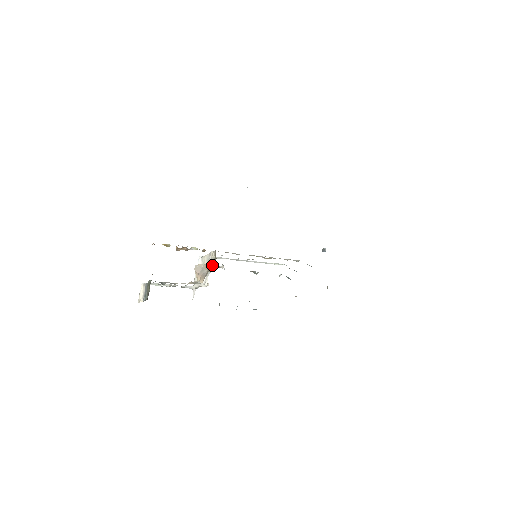
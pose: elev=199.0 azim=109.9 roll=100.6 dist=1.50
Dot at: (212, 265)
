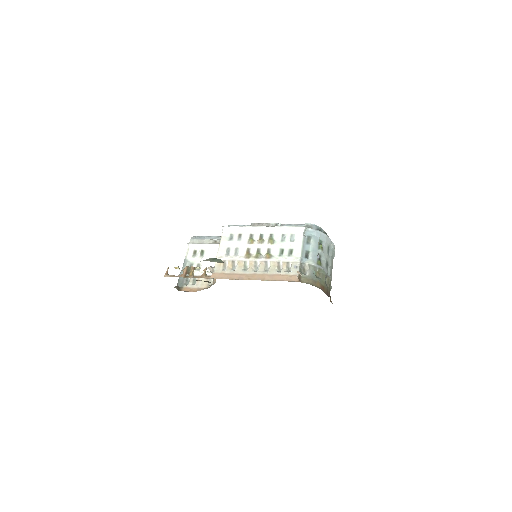
Dot at: occluded
